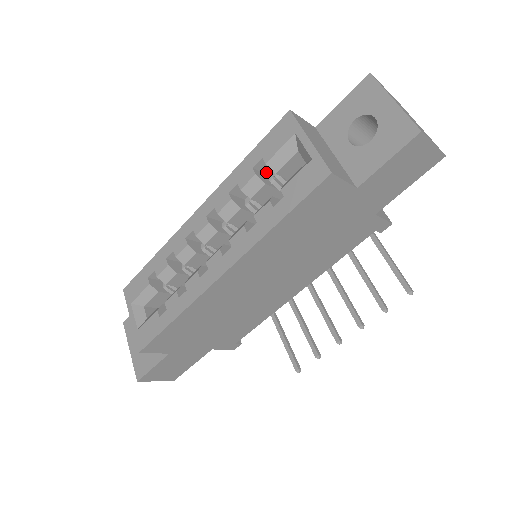
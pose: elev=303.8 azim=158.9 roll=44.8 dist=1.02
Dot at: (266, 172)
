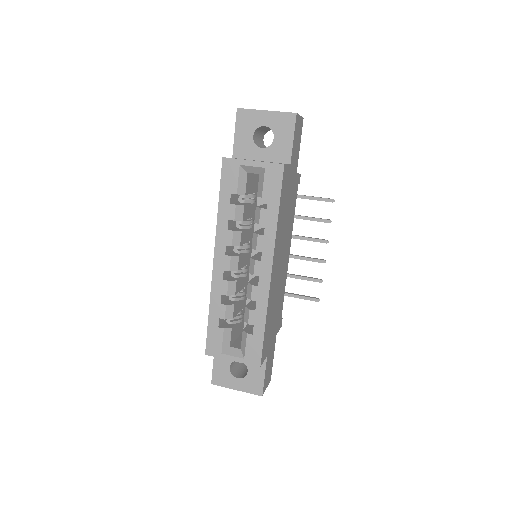
Dot at: (234, 201)
